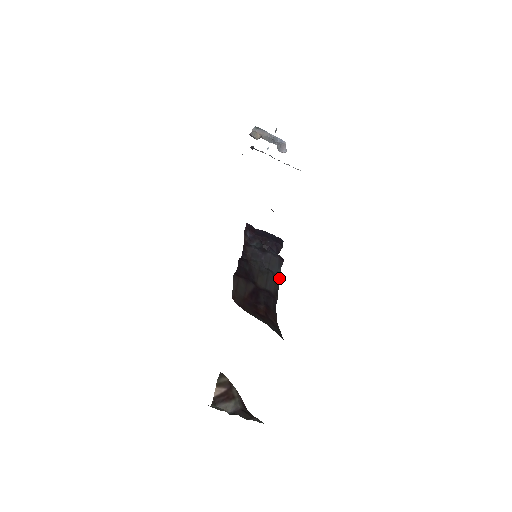
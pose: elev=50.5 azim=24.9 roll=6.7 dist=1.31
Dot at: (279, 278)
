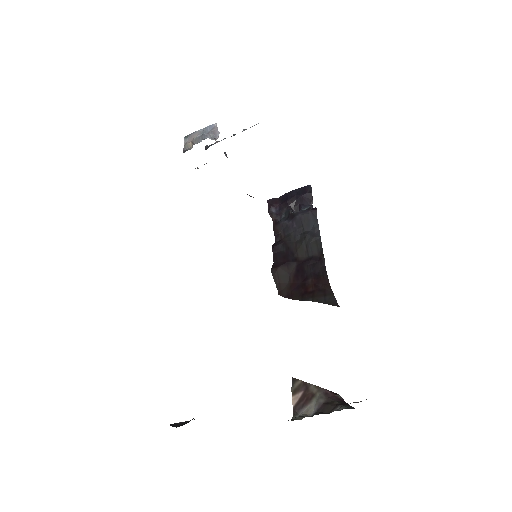
Dot at: (319, 233)
